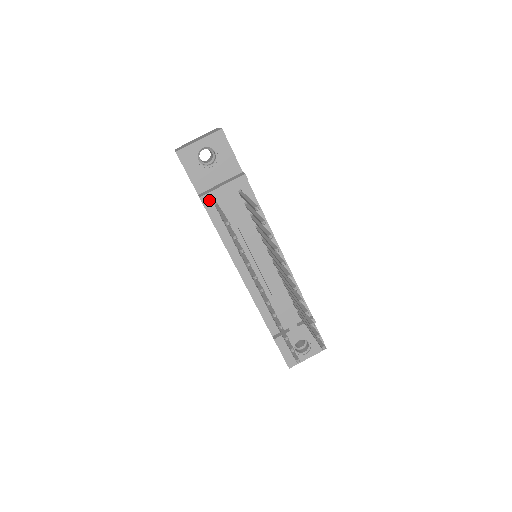
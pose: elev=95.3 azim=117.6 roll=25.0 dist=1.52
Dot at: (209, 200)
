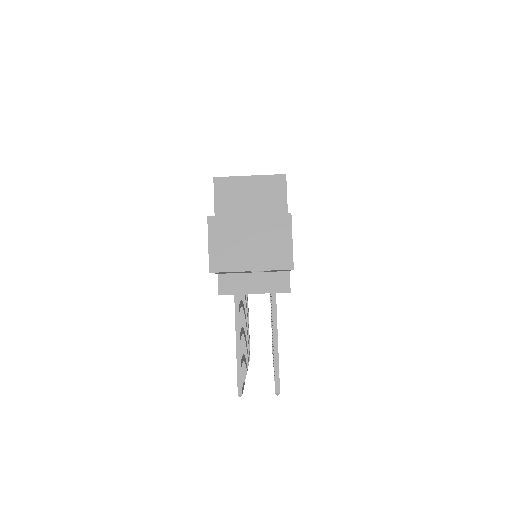
Dot at: occluded
